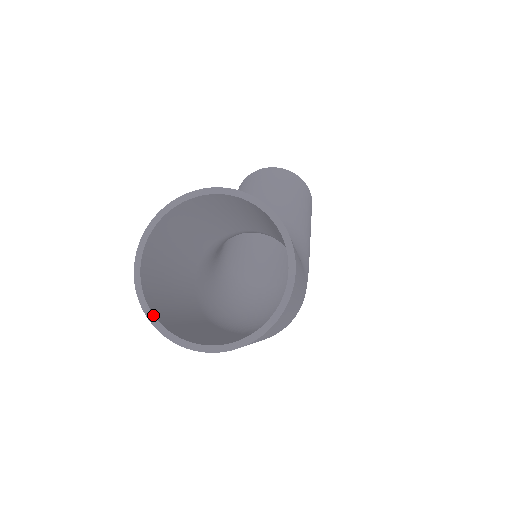
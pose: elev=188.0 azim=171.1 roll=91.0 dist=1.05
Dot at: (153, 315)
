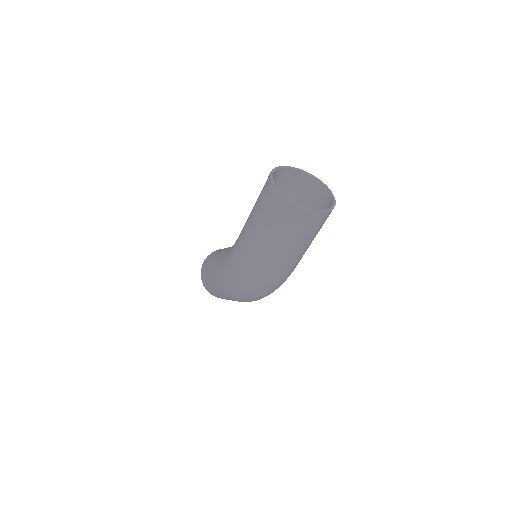
Dot at: (282, 193)
